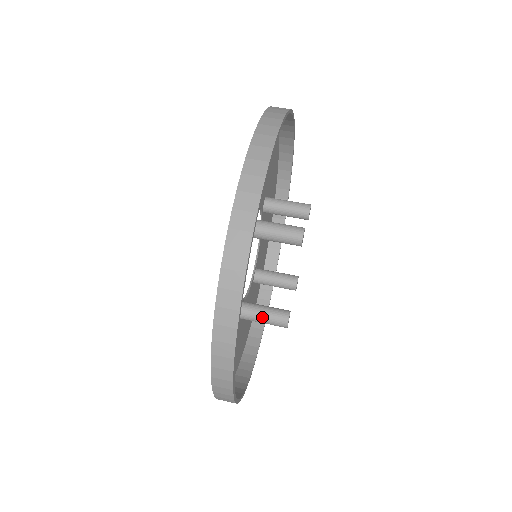
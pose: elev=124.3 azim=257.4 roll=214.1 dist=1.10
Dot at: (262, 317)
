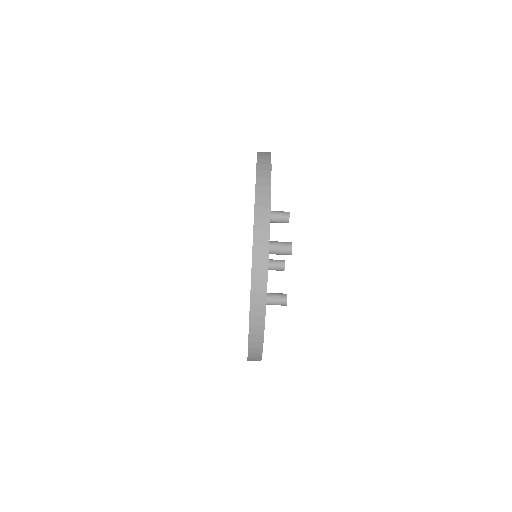
Dot at: occluded
